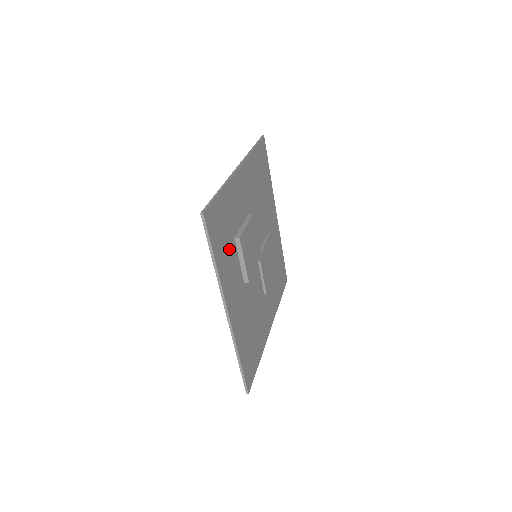
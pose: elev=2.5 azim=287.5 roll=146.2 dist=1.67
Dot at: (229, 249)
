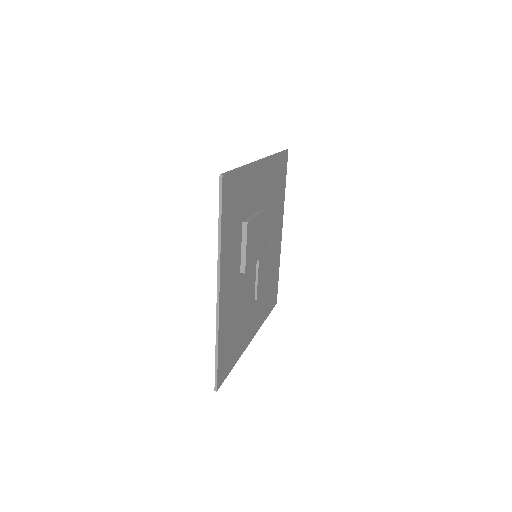
Dot at: (235, 229)
